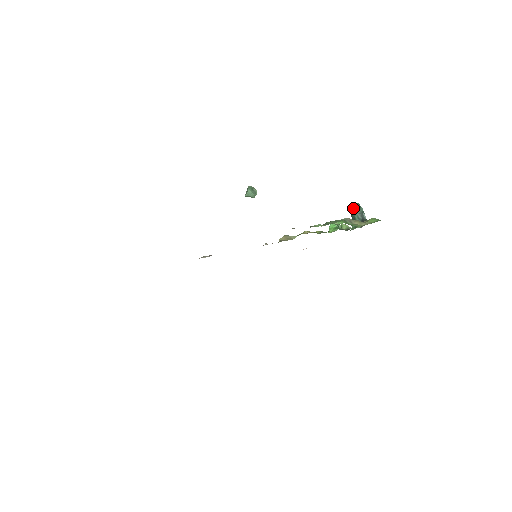
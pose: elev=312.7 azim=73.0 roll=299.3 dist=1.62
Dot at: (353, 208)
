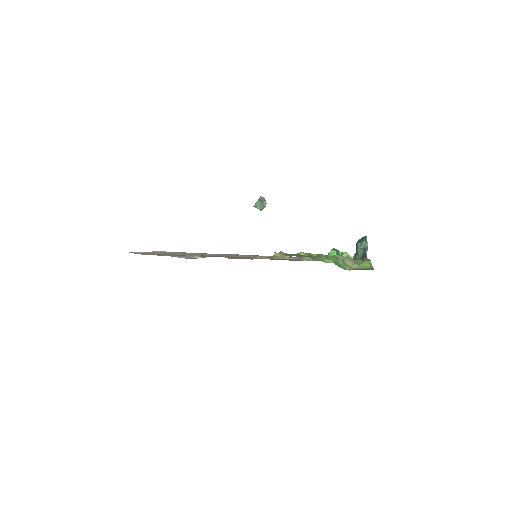
Dot at: (360, 240)
